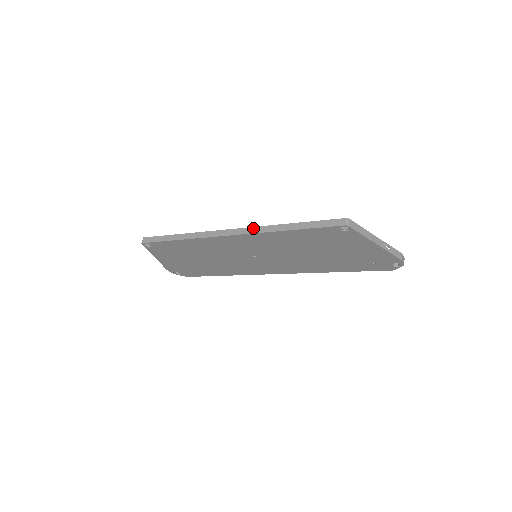
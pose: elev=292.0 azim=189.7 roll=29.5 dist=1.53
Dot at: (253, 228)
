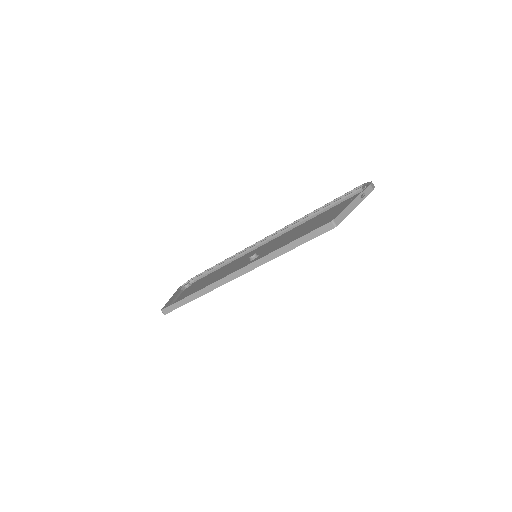
Dot at: (255, 263)
